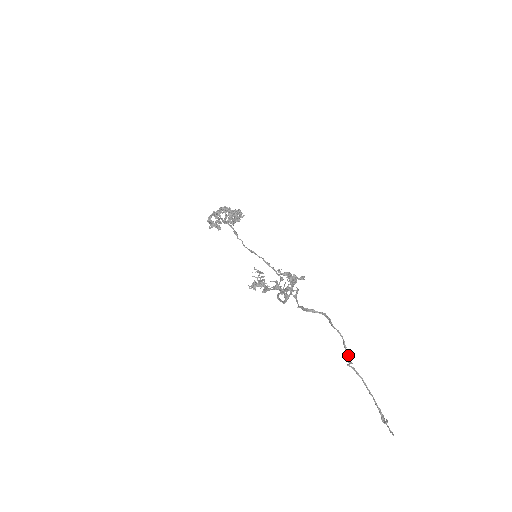
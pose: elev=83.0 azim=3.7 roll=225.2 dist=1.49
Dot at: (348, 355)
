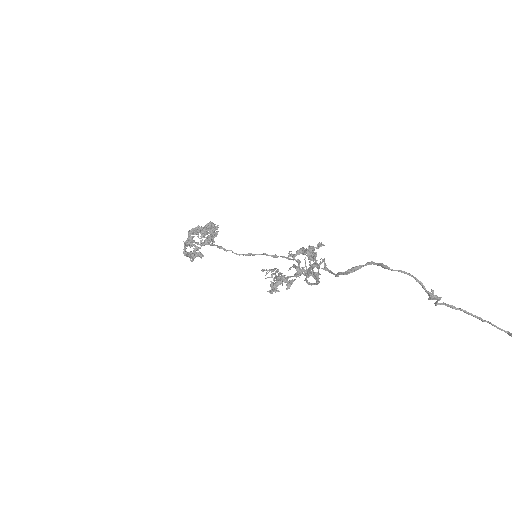
Dot at: occluded
